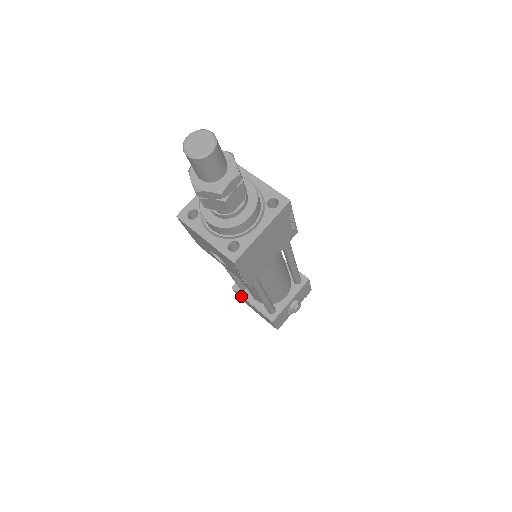
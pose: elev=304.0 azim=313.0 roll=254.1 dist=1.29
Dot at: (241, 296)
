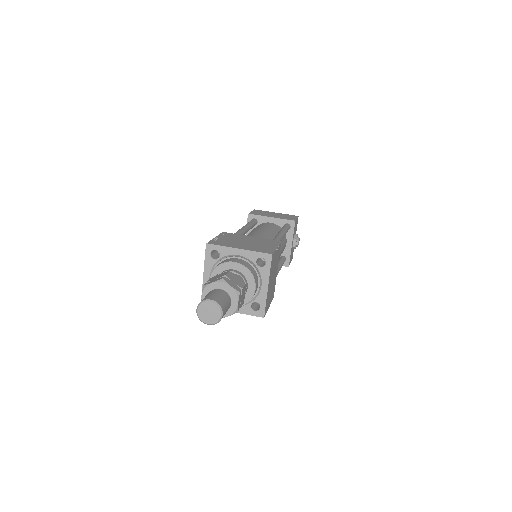
Dot at: occluded
